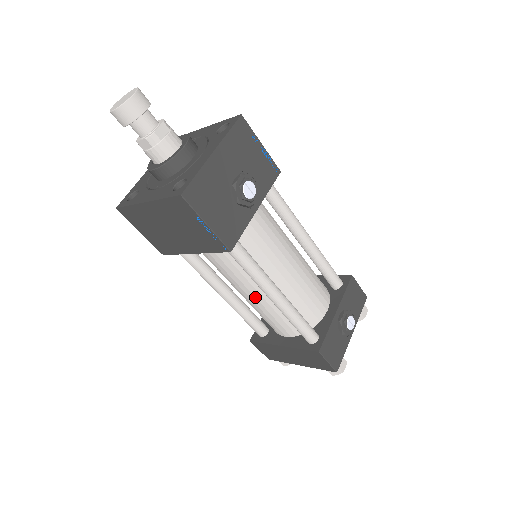
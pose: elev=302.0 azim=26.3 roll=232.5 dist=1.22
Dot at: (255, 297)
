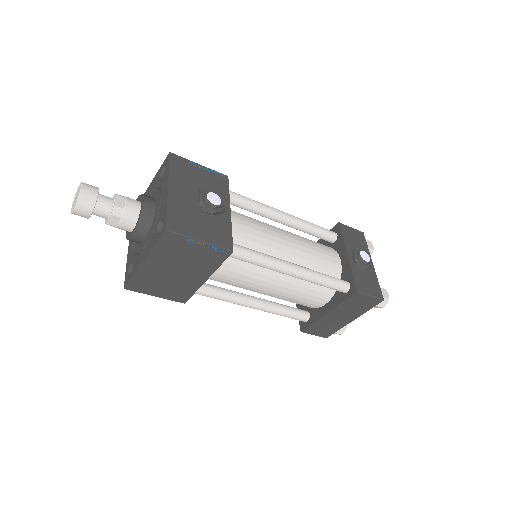
Dot at: (278, 286)
